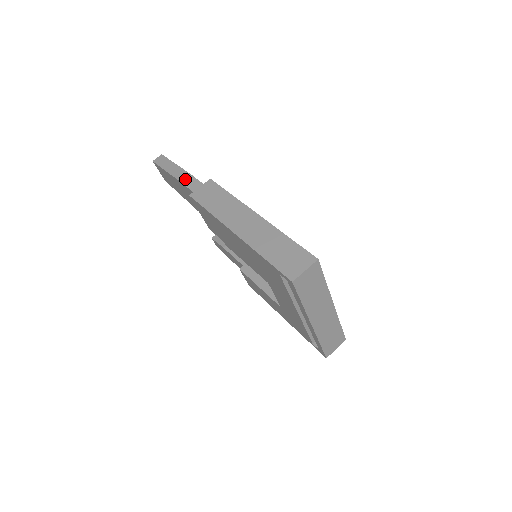
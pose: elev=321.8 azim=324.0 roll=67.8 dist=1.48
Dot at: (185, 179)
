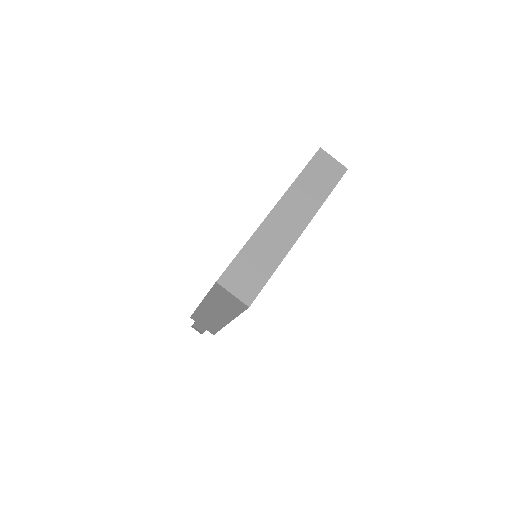
Dot at: occluded
